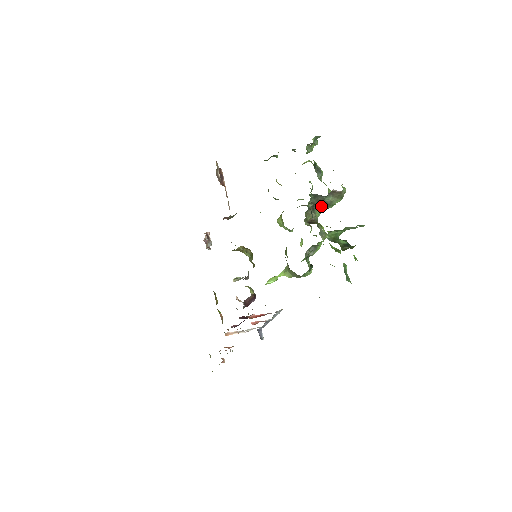
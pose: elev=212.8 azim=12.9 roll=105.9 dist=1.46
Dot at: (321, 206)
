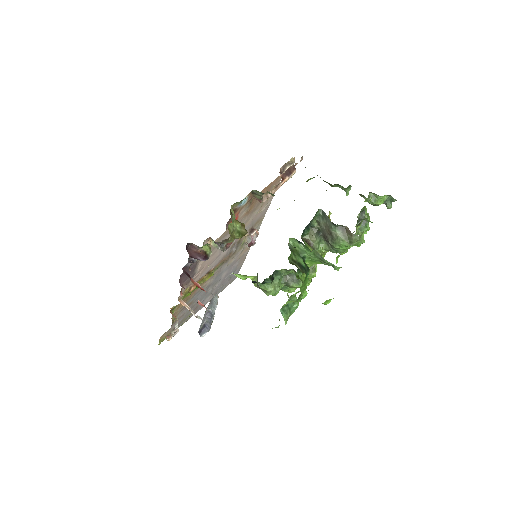
Dot at: (327, 237)
